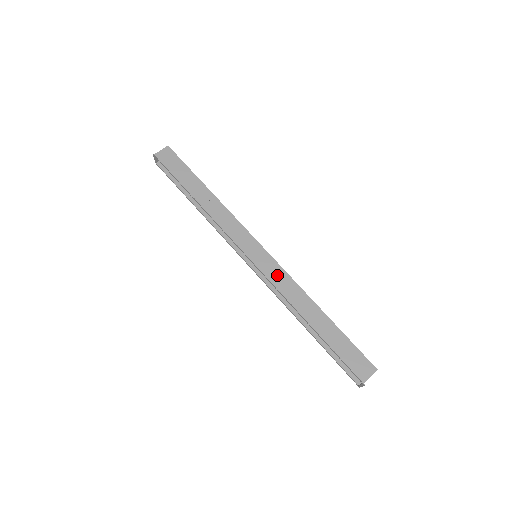
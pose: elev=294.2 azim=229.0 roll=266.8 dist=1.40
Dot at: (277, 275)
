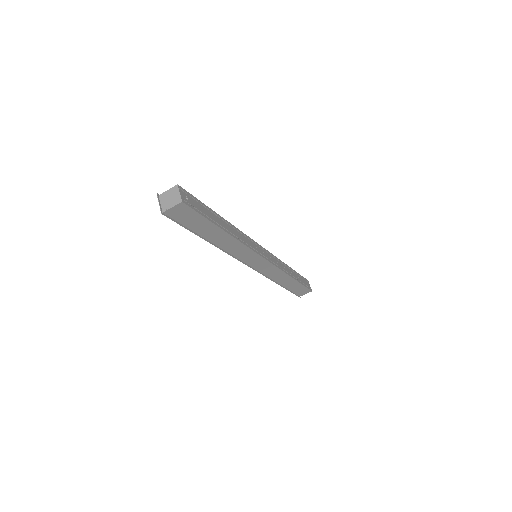
Dot at: (270, 270)
